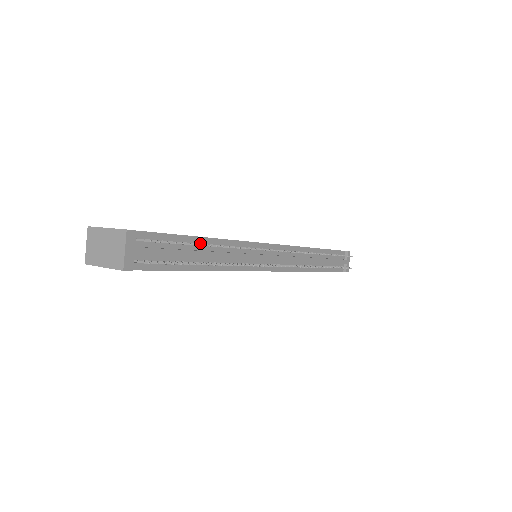
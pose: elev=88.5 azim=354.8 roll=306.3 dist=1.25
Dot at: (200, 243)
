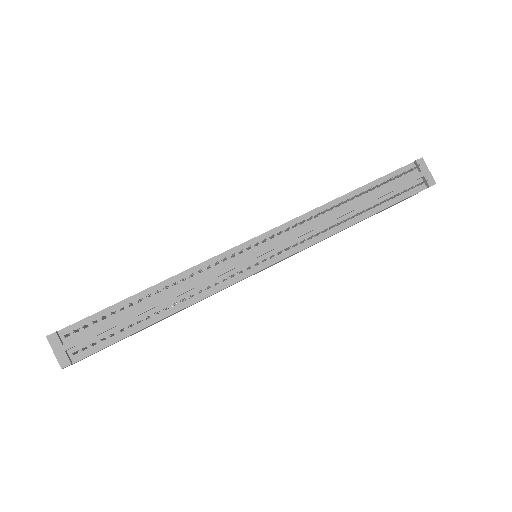
Dot at: (142, 298)
